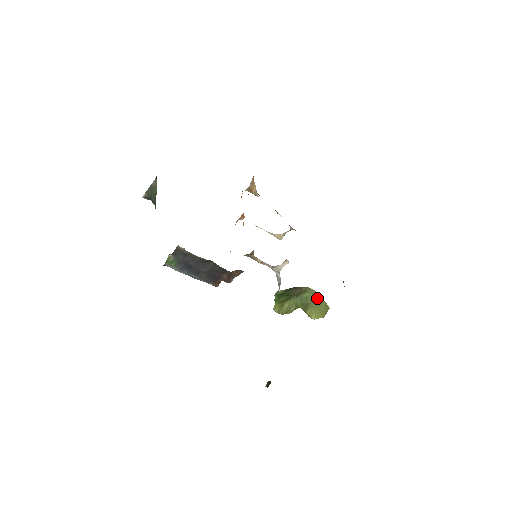
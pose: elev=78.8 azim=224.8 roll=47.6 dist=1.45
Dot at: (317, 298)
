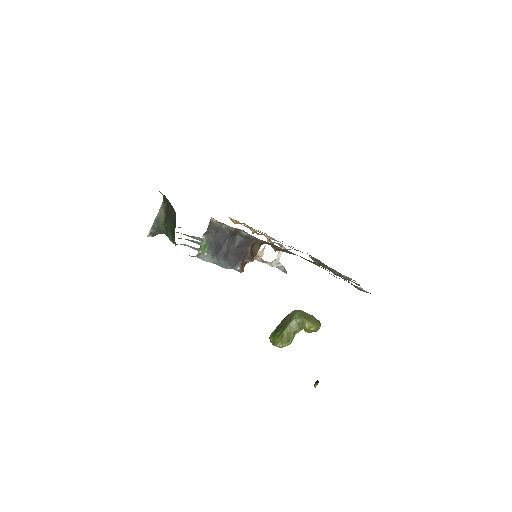
Dot at: (306, 314)
